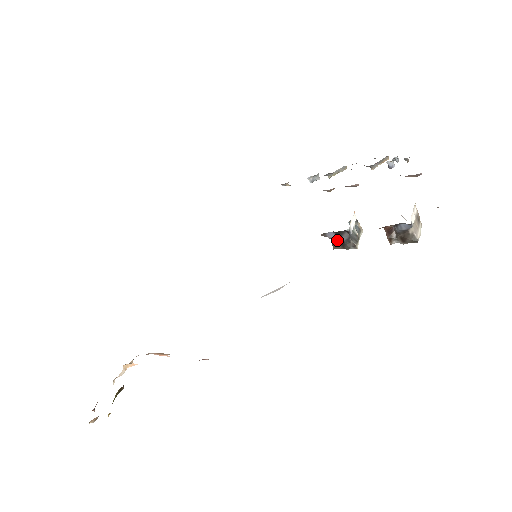
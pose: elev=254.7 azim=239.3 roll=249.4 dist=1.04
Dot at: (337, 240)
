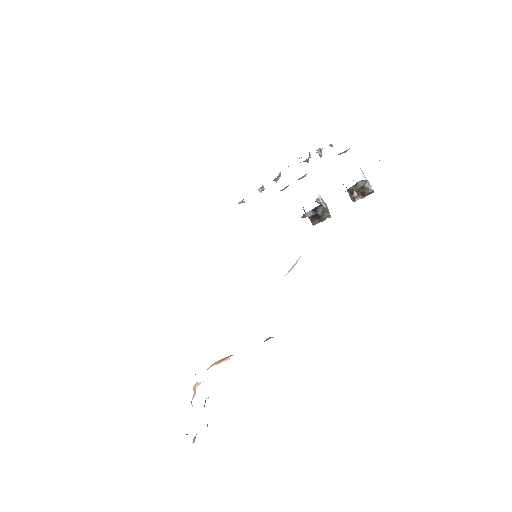
Dot at: (314, 217)
